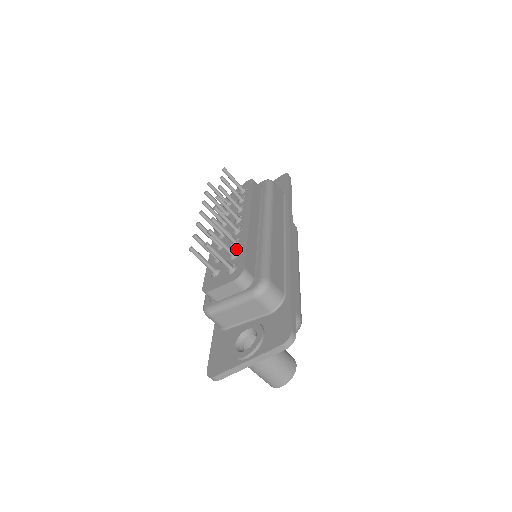
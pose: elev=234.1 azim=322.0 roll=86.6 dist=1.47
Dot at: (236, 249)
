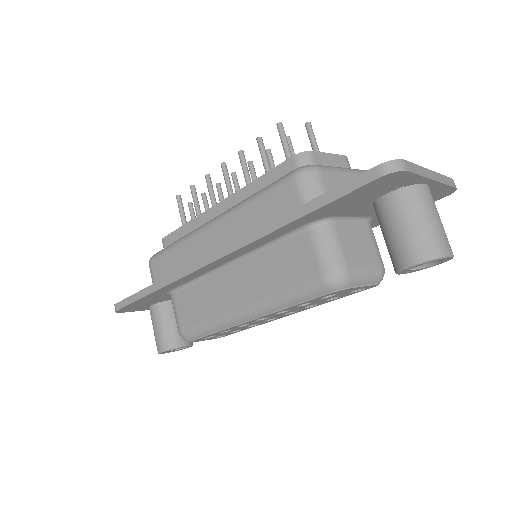
Dot at: occluded
